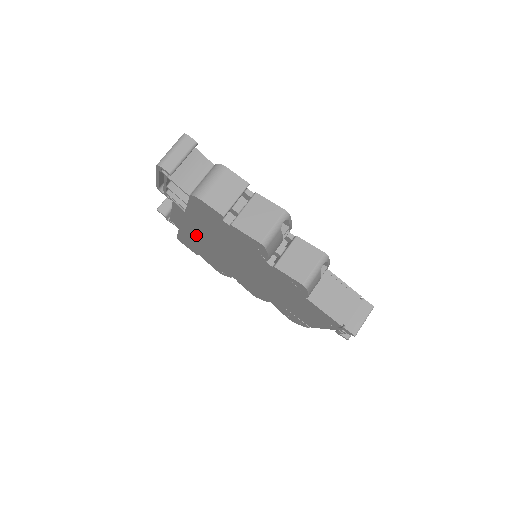
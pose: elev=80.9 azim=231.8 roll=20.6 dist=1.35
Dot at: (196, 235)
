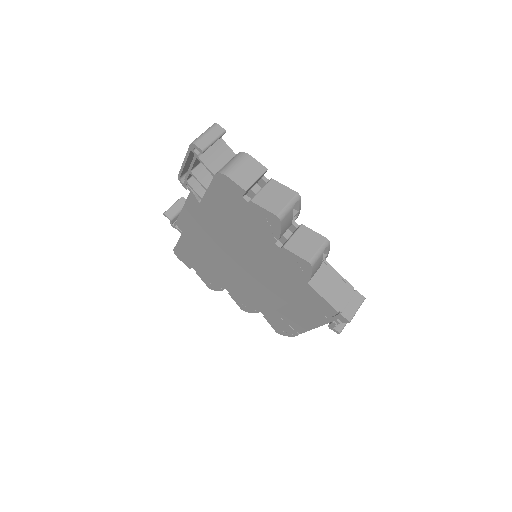
Dot at: (201, 235)
